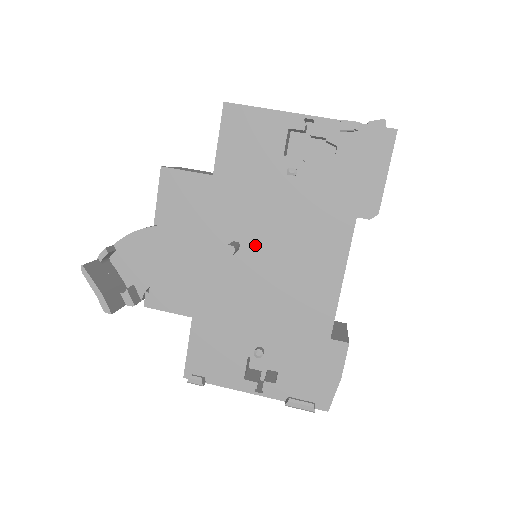
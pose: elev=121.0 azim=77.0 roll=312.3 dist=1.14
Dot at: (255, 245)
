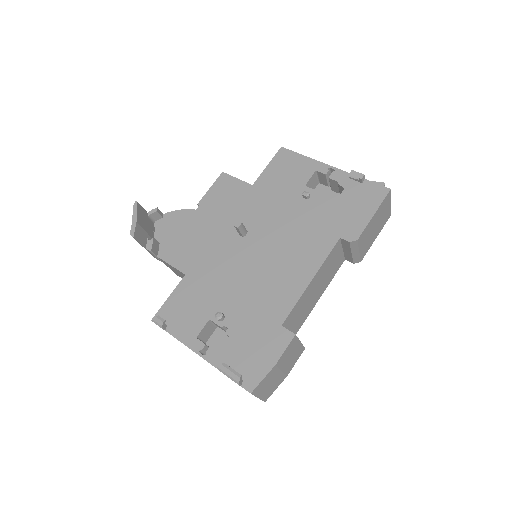
Dot at: (258, 236)
